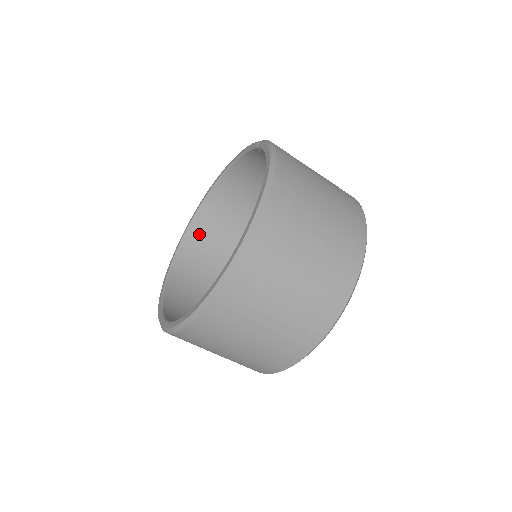
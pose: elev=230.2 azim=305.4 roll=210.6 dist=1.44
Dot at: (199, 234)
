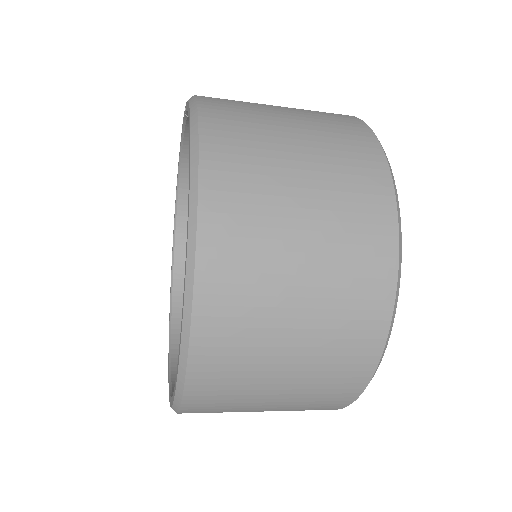
Dot at: occluded
